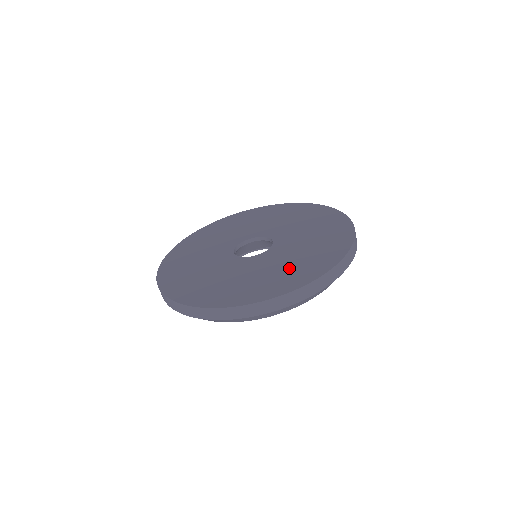
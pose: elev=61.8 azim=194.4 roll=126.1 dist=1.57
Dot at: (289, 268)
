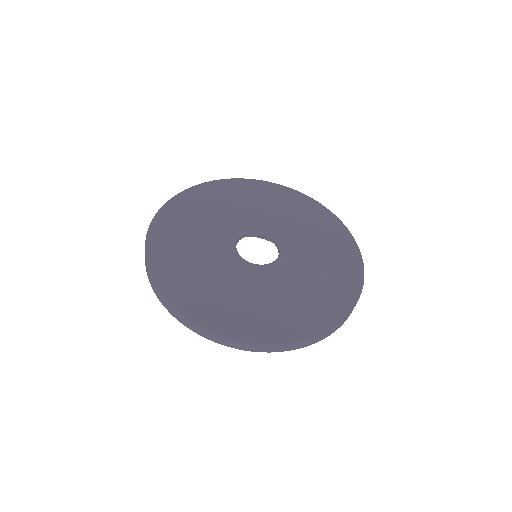
Dot at: (305, 299)
